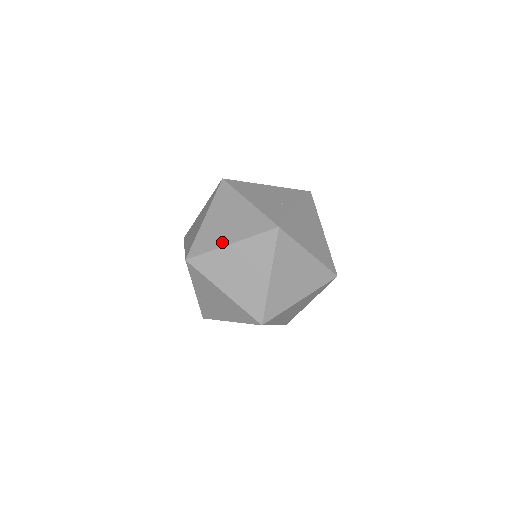
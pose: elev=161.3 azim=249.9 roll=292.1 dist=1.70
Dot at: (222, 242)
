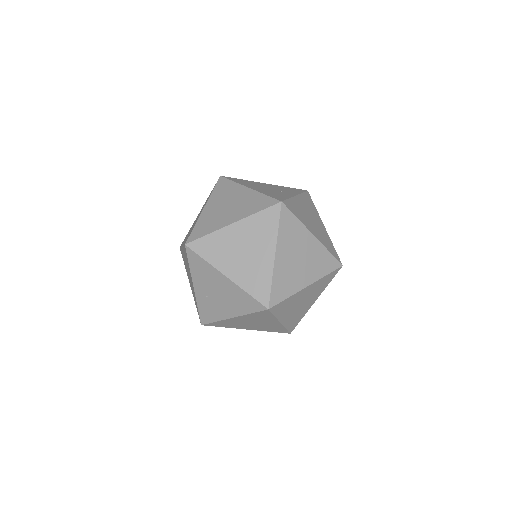
Dot at: (223, 223)
